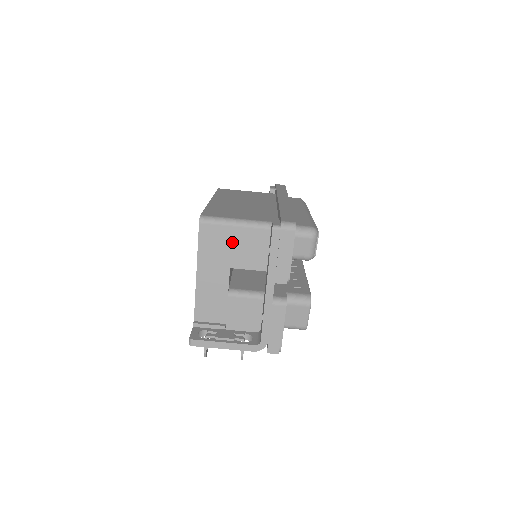
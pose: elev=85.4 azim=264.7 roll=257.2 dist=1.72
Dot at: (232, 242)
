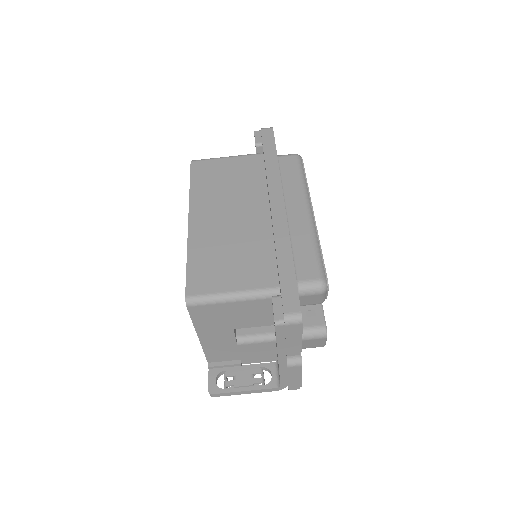
Dot at: (229, 313)
